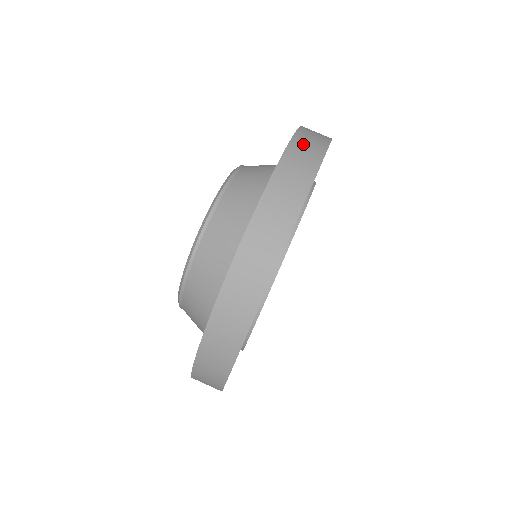
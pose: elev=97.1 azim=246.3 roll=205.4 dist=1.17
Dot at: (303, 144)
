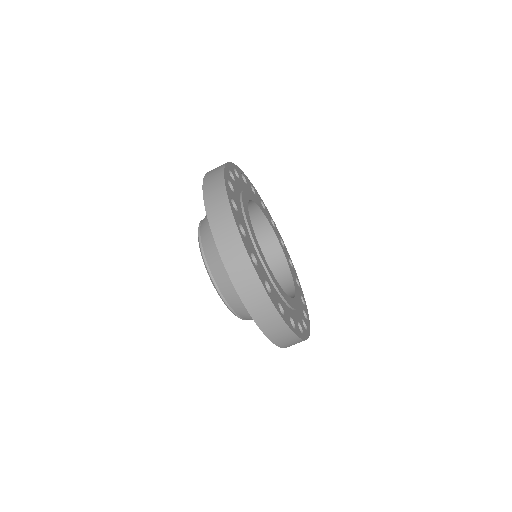
Dot at: (212, 172)
